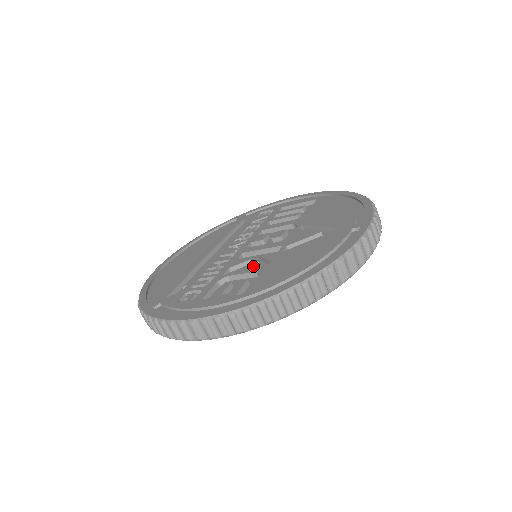
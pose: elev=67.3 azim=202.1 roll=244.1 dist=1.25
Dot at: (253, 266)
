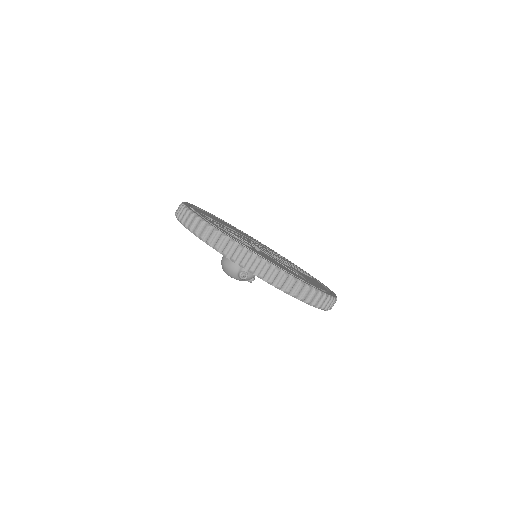
Dot at: occluded
